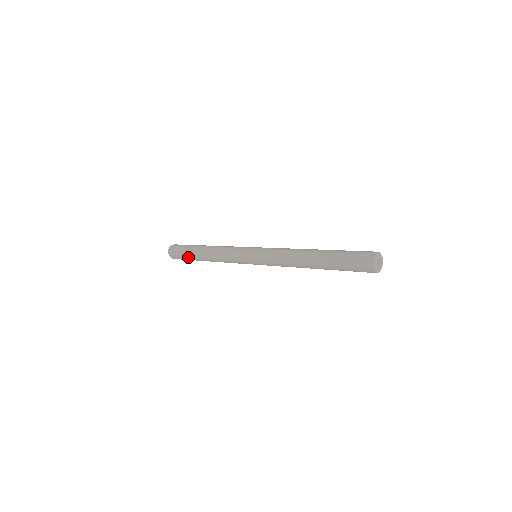
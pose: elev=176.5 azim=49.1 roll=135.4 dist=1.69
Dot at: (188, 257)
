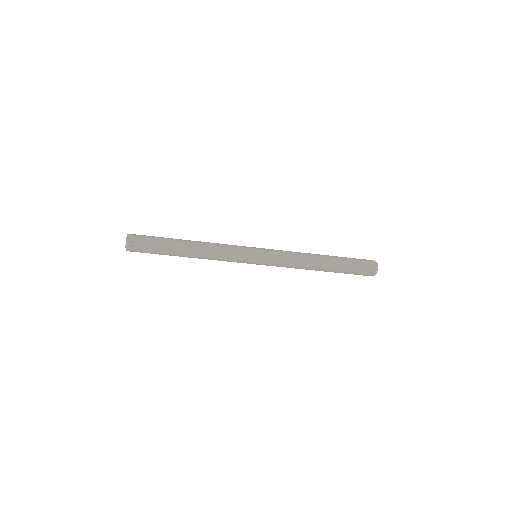
Dot at: (162, 252)
